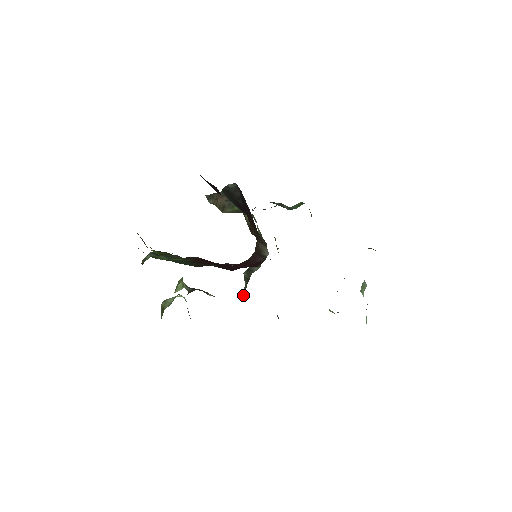
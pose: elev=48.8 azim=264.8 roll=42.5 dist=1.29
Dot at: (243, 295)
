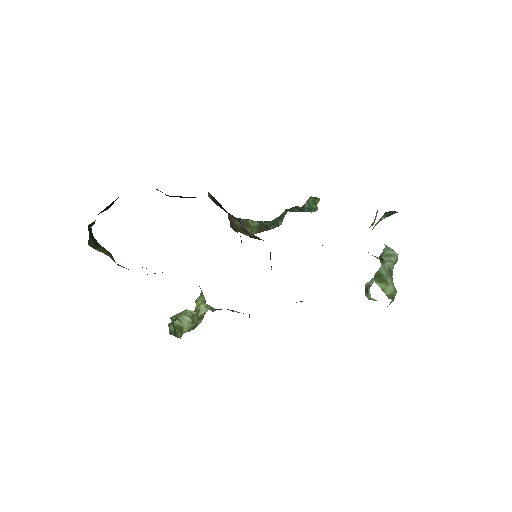
Dot at: occluded
